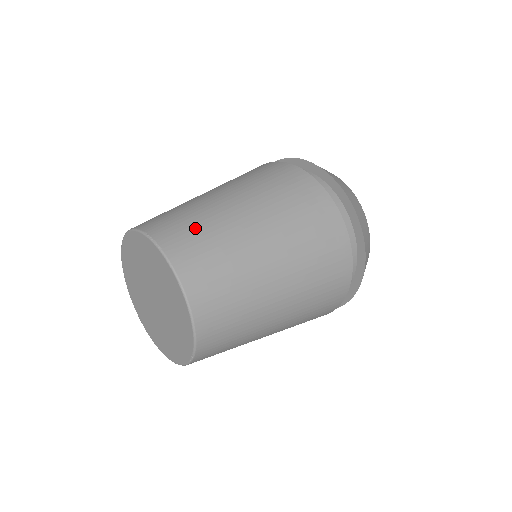
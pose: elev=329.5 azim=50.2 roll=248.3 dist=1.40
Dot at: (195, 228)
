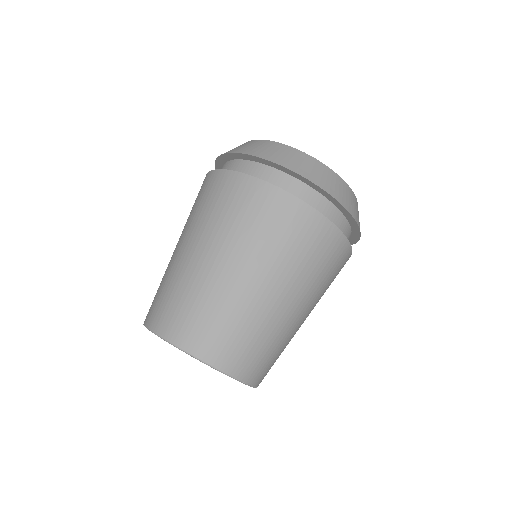
Dot at: (277, 358)
